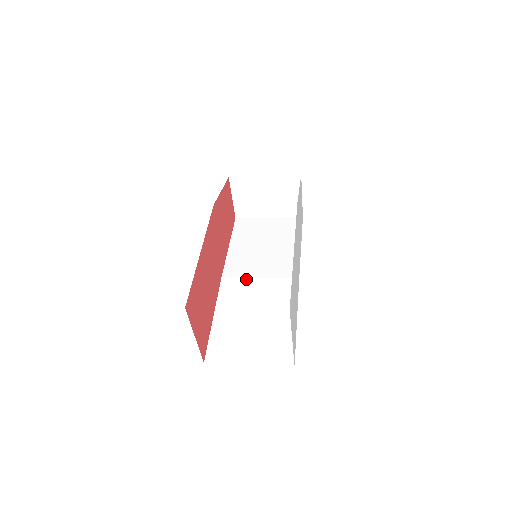
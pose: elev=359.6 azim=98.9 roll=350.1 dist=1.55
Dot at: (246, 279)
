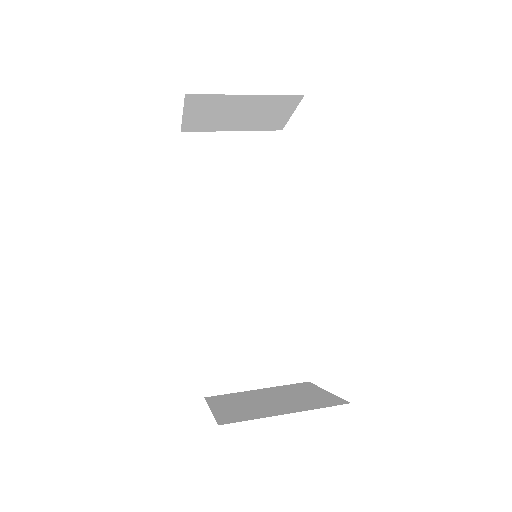
Dot at: (228, 262)
